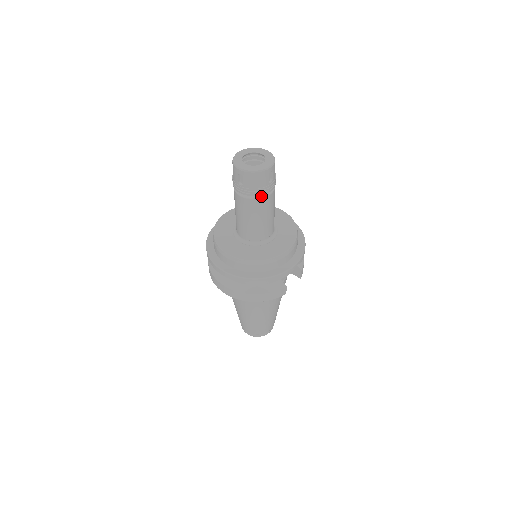
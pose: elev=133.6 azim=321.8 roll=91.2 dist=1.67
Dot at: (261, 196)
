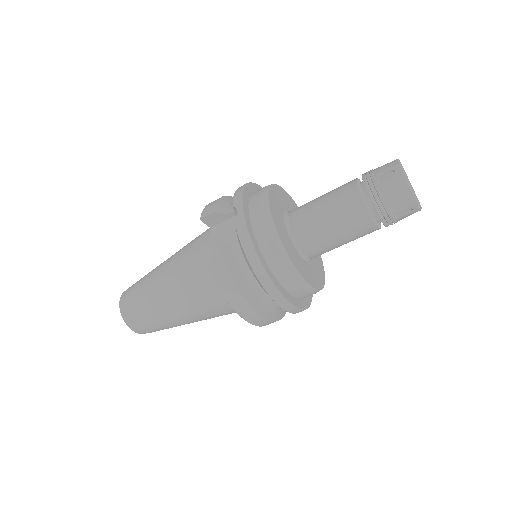
Dot at: occluded
